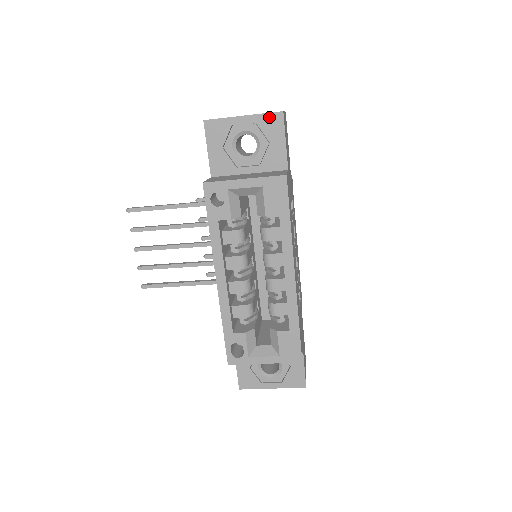
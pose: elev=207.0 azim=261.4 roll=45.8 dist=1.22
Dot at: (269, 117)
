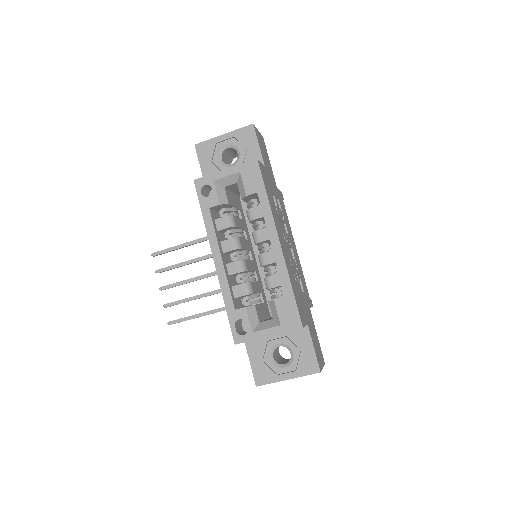
Dot at: (243, 130)
